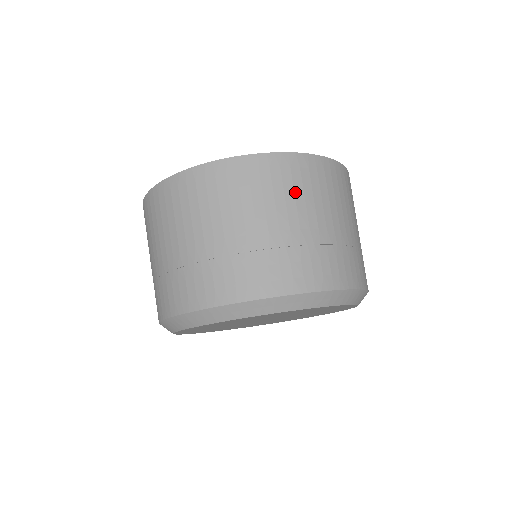
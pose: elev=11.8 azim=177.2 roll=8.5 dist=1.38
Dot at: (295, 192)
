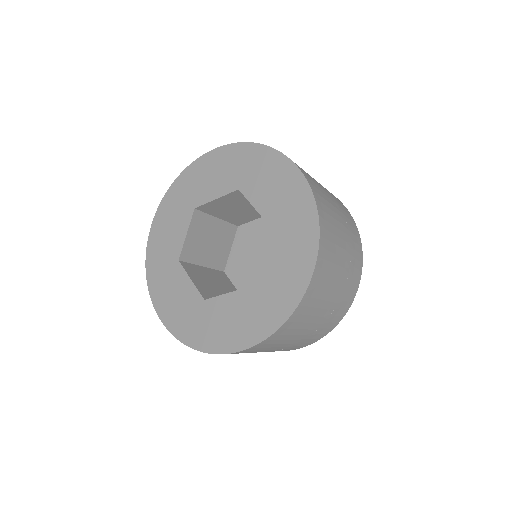
Dot at: (334, 243)
